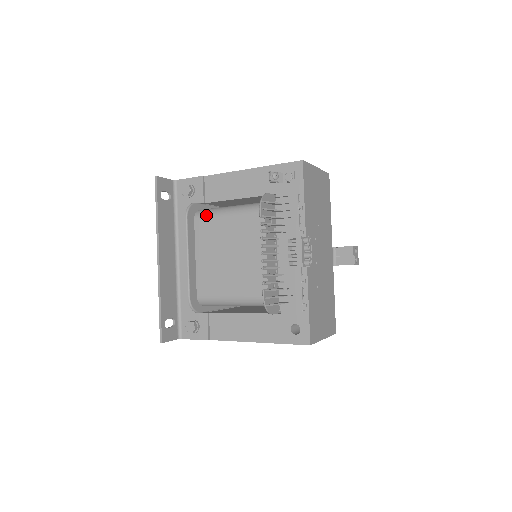
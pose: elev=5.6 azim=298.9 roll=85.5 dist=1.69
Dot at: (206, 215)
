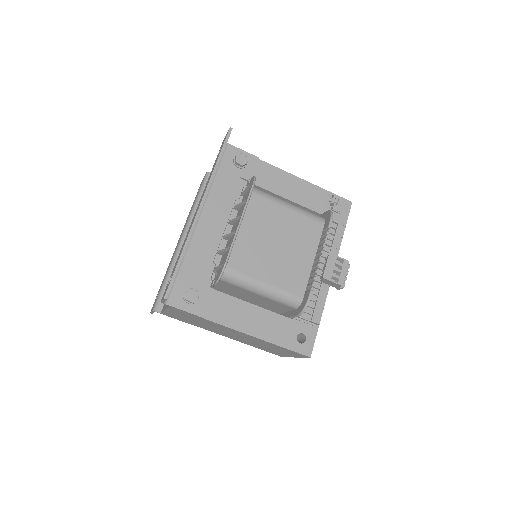
Dot at: (265, 195)
